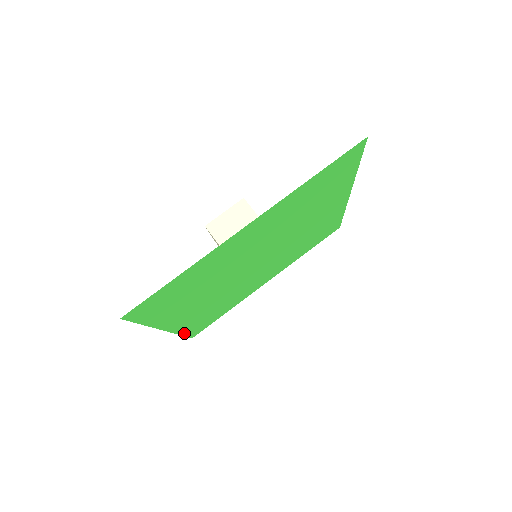
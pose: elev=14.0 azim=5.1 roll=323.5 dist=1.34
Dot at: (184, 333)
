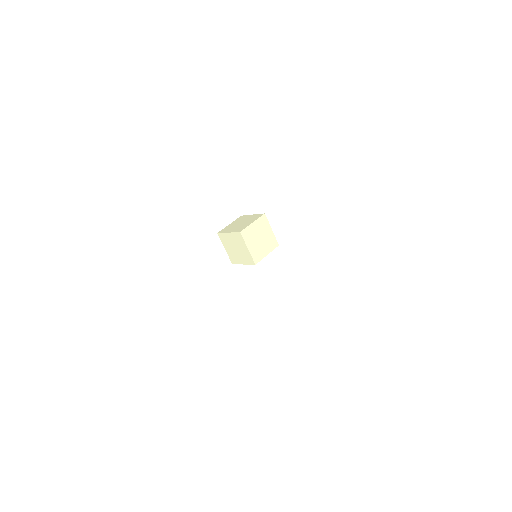
Dot at: occluded
